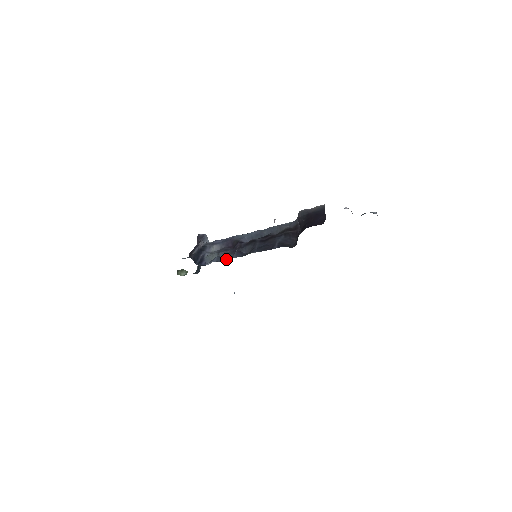
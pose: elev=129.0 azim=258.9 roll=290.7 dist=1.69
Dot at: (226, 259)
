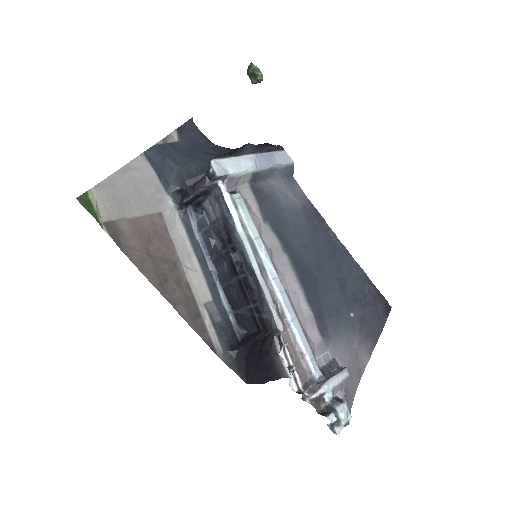
Dot at: (210, 244)
